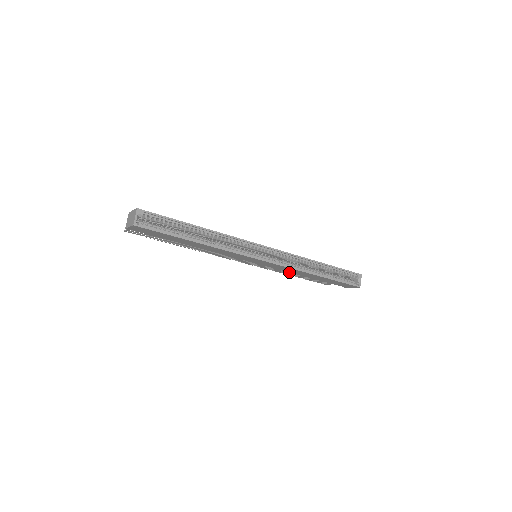
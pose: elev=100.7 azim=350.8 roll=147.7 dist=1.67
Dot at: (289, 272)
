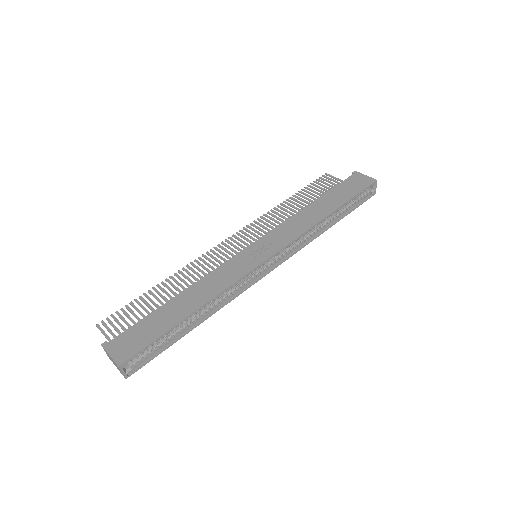
Dot at: (289, 213)
